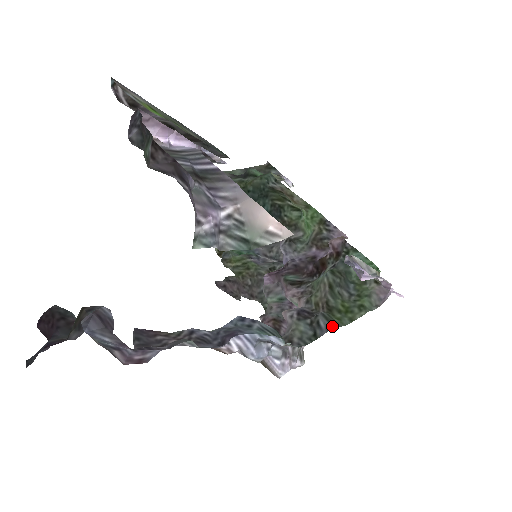
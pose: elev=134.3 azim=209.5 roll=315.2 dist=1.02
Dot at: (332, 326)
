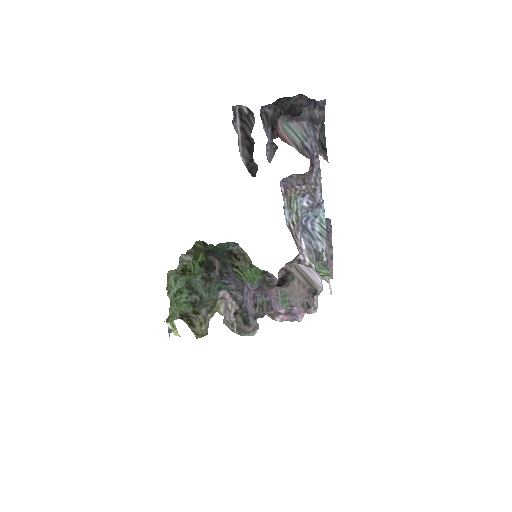
Dot at: (327, 268)
